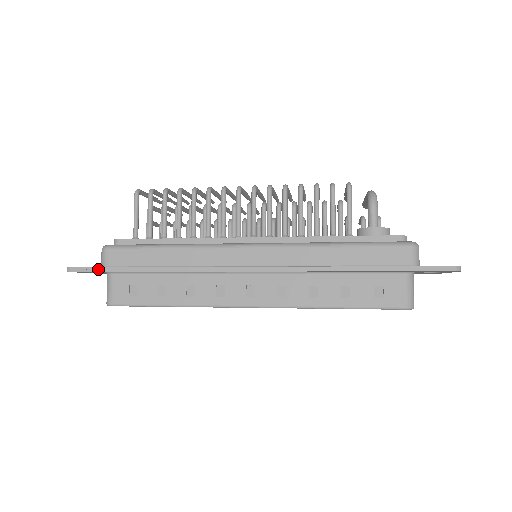
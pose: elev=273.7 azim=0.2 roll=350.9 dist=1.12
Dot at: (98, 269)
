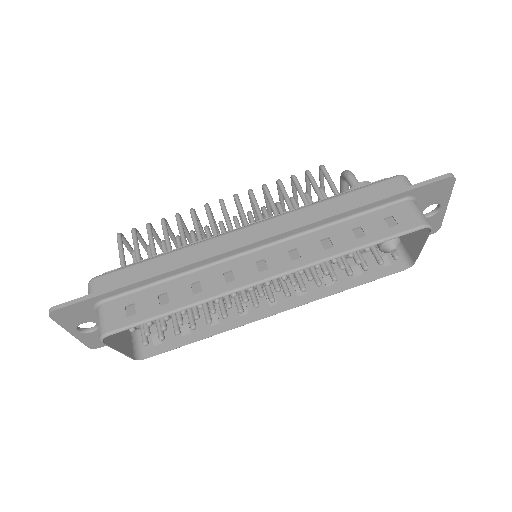
Dot at: (86, 297)
